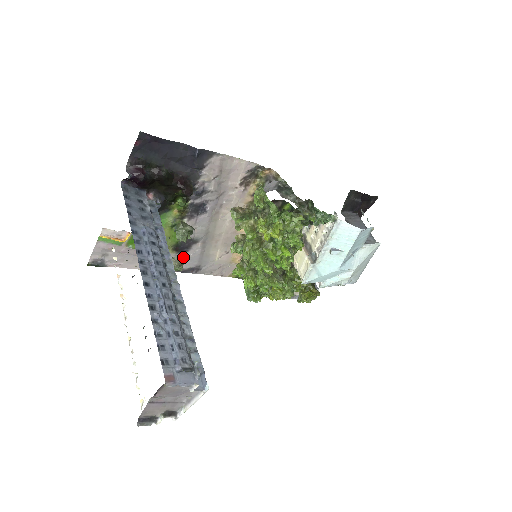
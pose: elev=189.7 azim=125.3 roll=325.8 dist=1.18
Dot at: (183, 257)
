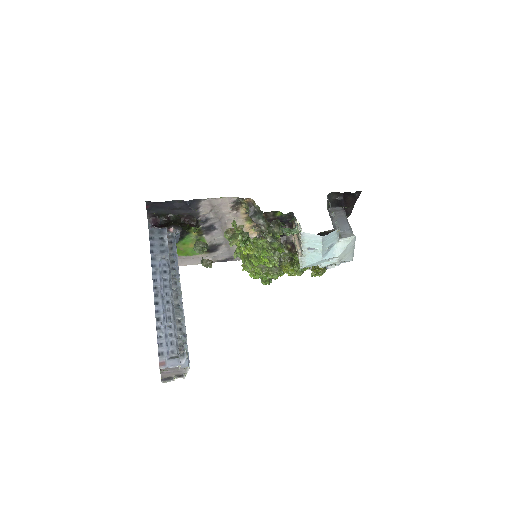
Dot at: (216, 254)
